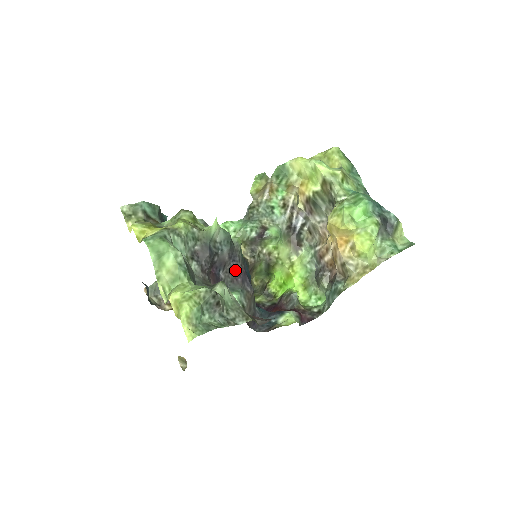
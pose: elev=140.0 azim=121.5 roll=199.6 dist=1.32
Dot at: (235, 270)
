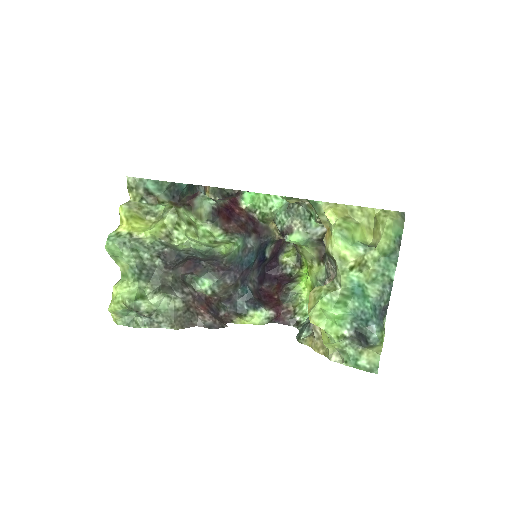
Dot at: (218, 265)
